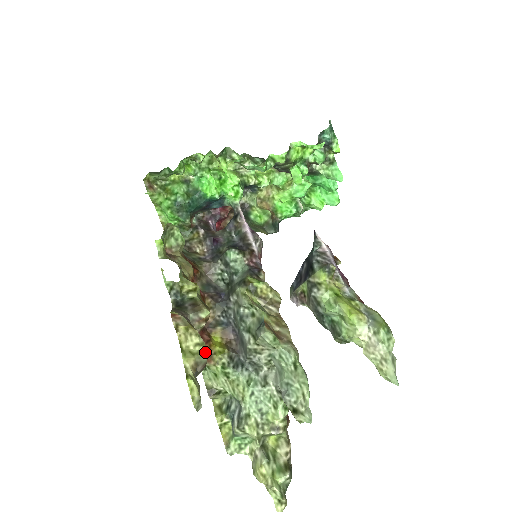
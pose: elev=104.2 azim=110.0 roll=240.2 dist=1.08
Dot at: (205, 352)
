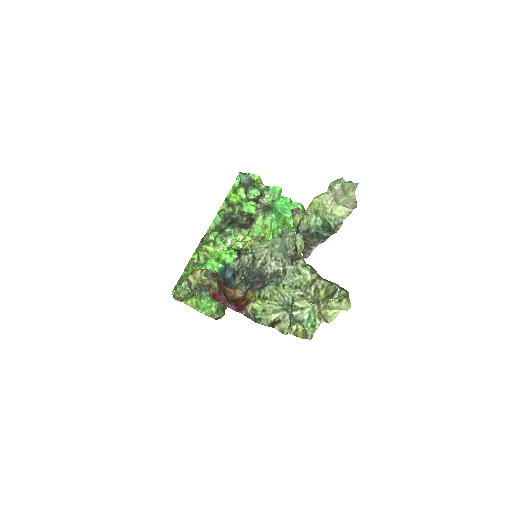
Dot at: (208, 271)
